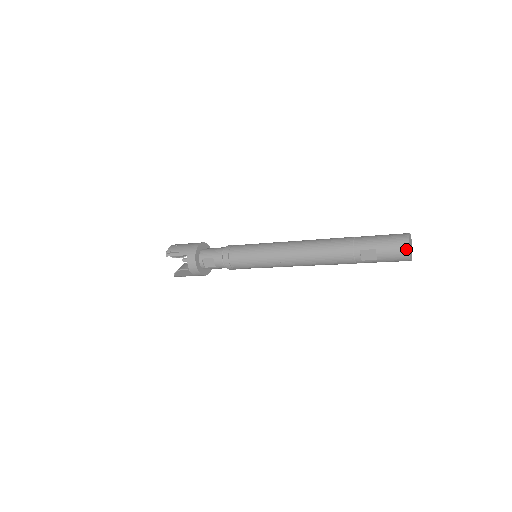
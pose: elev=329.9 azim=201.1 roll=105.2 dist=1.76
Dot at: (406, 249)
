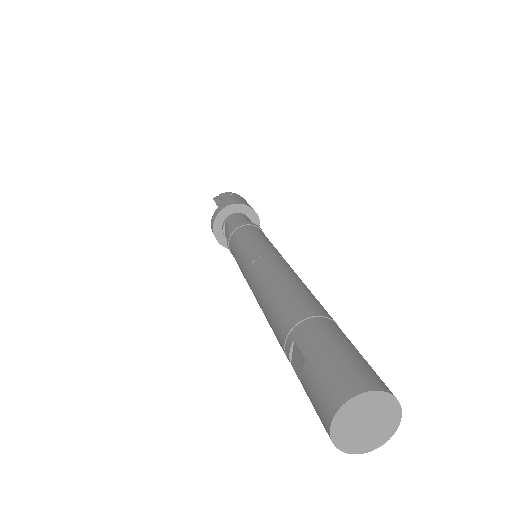
Dot at: (331, 410)
